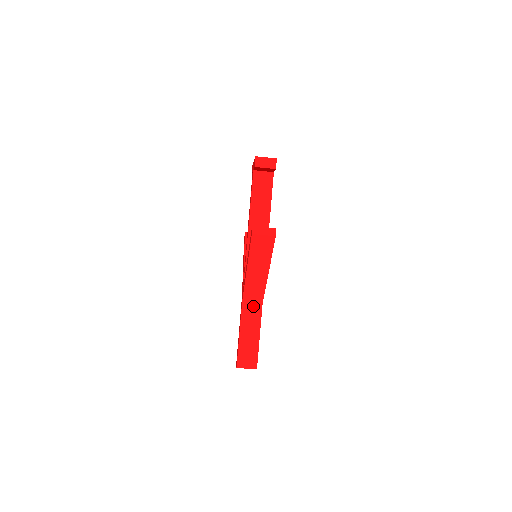
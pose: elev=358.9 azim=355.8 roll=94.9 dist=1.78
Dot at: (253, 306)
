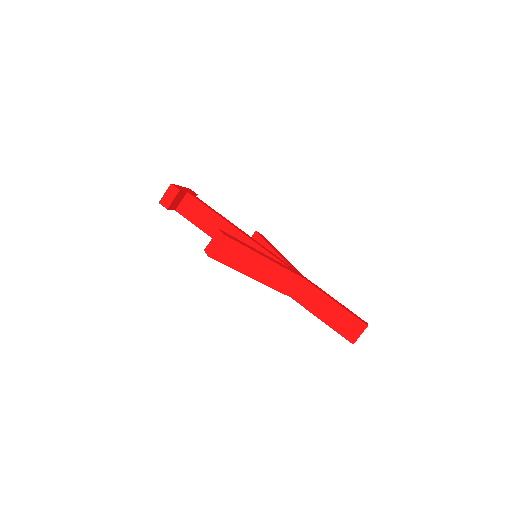
Dot at: (301, 289)
